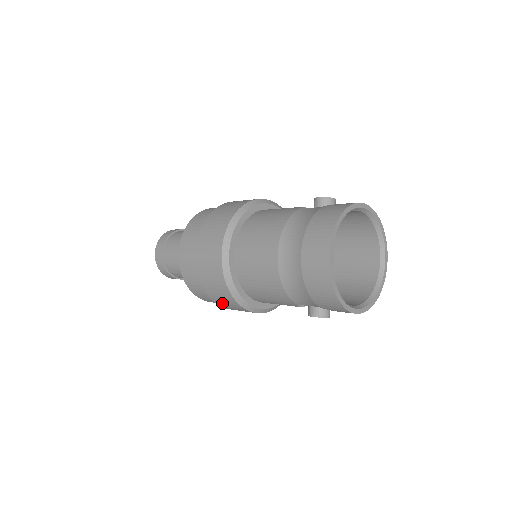
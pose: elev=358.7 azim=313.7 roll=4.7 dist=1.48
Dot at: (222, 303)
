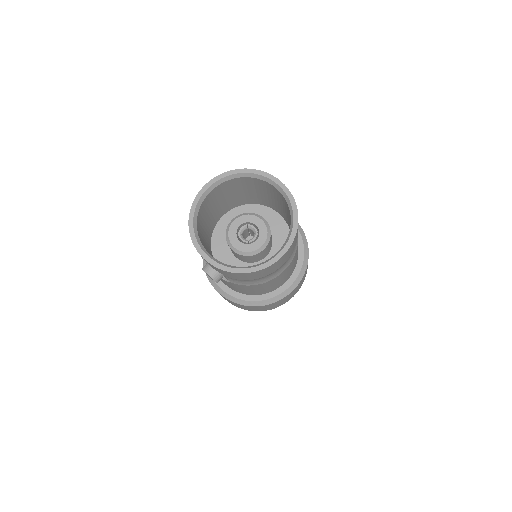
Dot at: occluded
